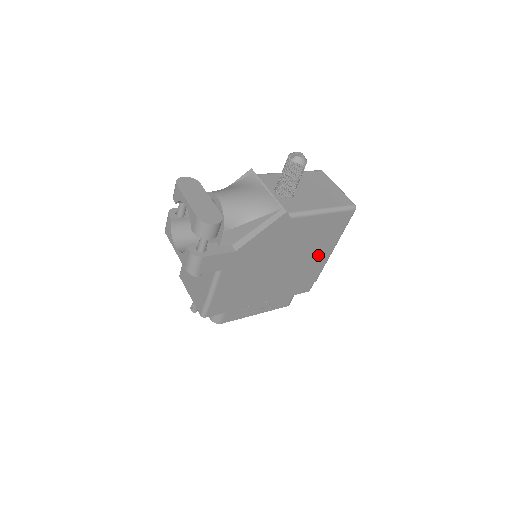
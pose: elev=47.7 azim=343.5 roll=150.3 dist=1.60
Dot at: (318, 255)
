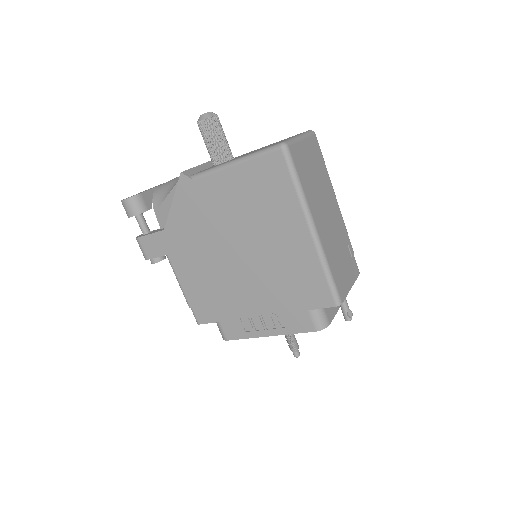
Dot at: (287, 233)
